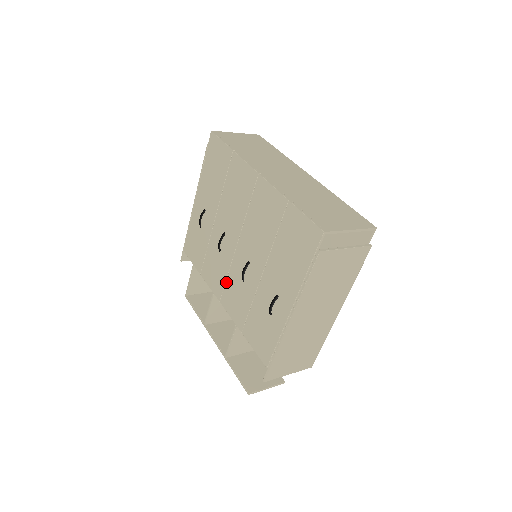
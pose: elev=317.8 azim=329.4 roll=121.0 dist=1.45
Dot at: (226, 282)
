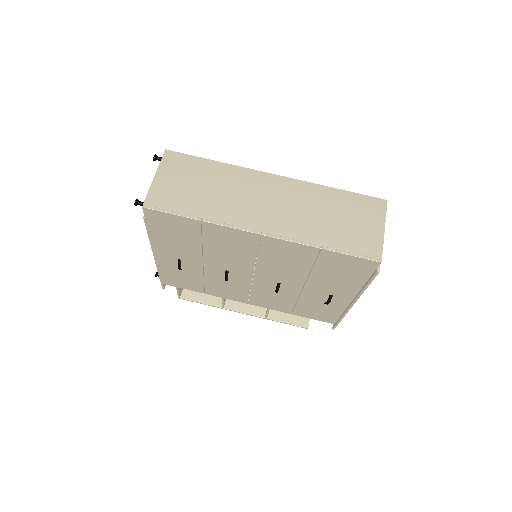
Dot at: (250, 295)
